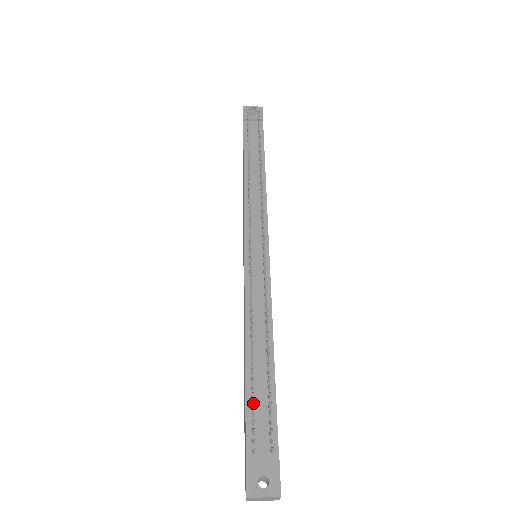
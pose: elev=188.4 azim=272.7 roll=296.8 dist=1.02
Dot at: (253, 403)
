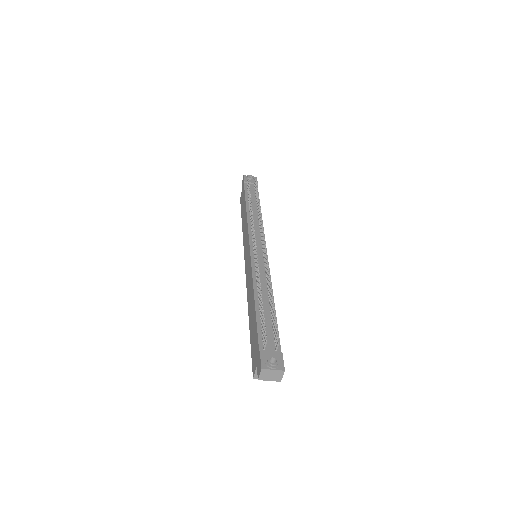
Dot at: (264, 319)
